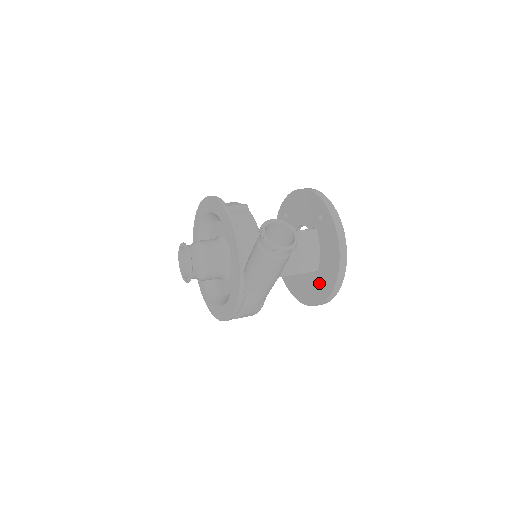
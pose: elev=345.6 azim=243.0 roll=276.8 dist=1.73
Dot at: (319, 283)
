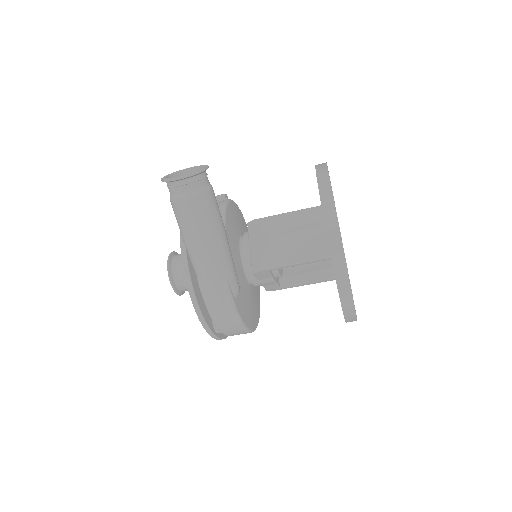
Dot at: occluded
